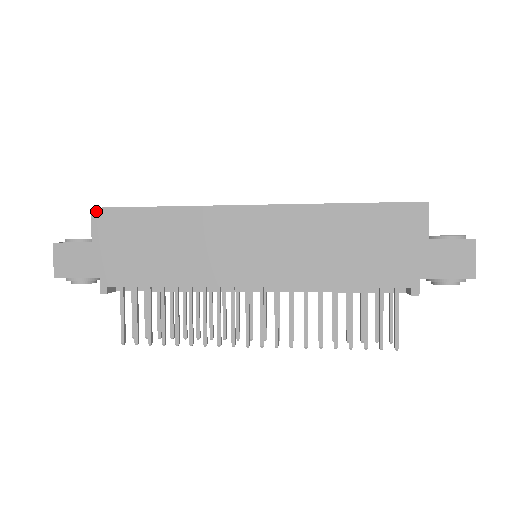
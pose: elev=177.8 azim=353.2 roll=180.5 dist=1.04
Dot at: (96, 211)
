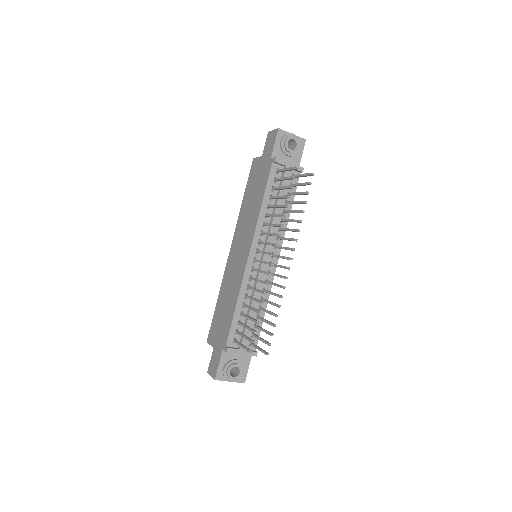
Dot at: (208, 340)
